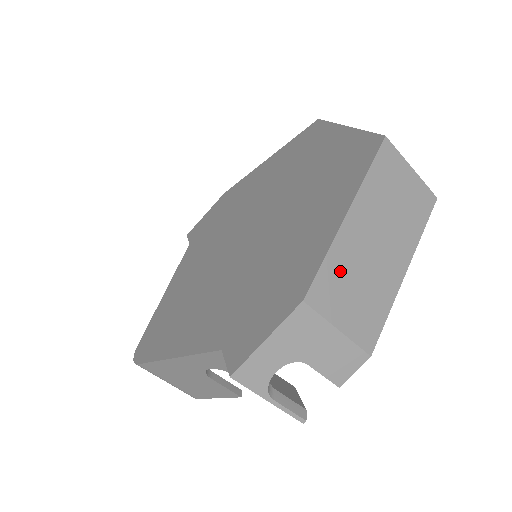
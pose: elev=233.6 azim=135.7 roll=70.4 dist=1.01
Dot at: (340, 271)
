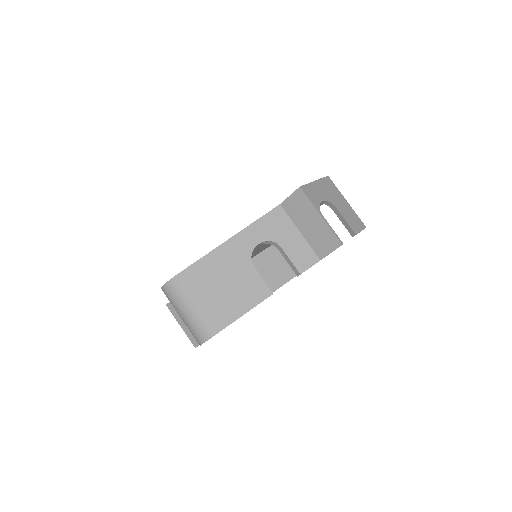
Dot at: occluded
